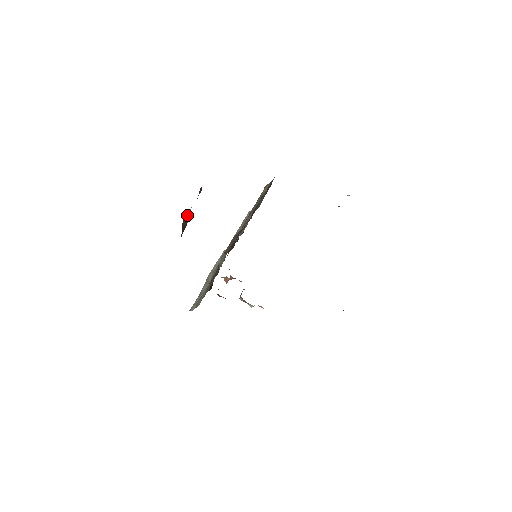
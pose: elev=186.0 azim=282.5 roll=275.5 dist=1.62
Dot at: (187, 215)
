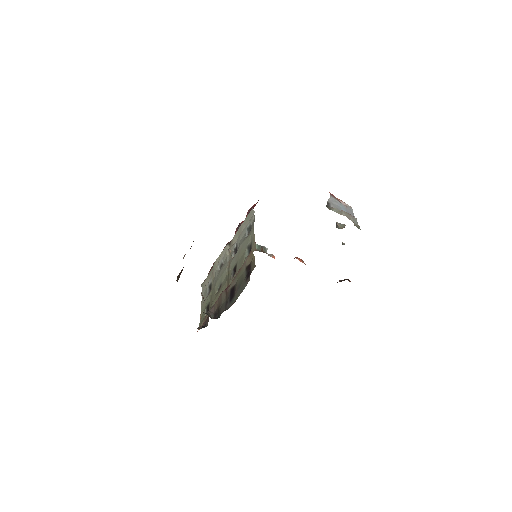
Dot at: (183, 258)
